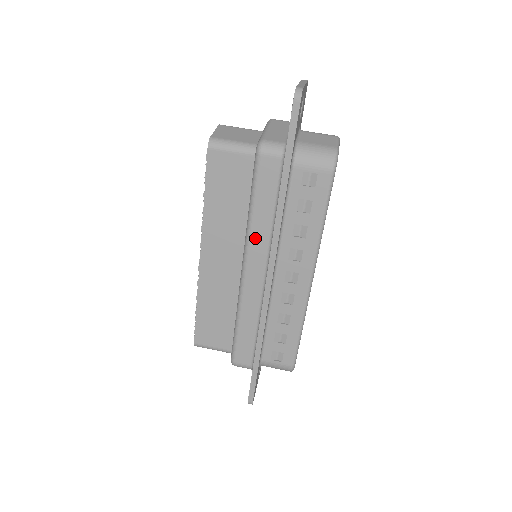
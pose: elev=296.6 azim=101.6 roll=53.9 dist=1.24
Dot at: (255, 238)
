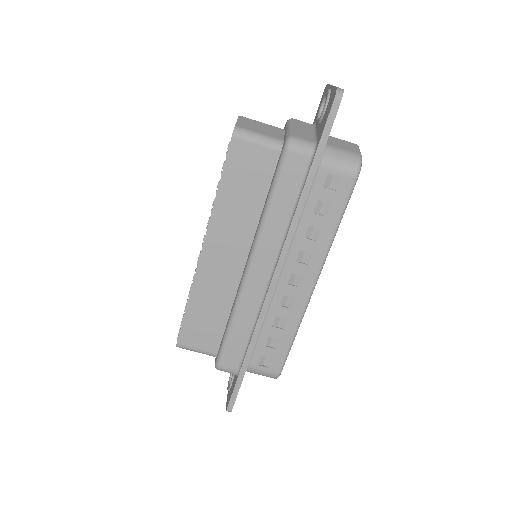
Dot at: (267, 236)
